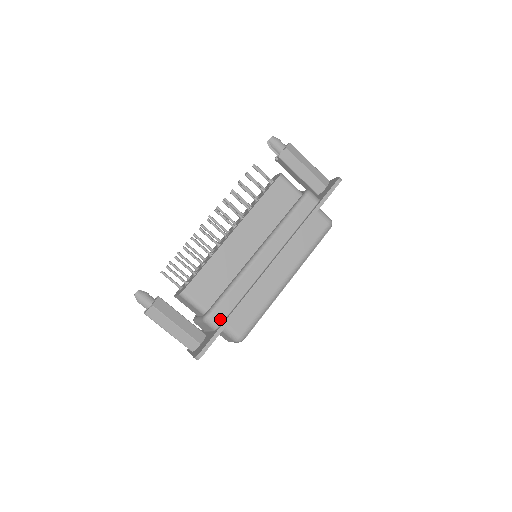
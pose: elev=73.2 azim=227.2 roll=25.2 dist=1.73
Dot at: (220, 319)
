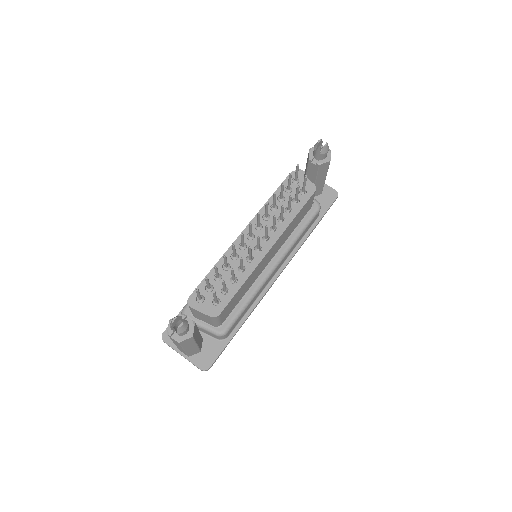
Dot at: (230, 332)
